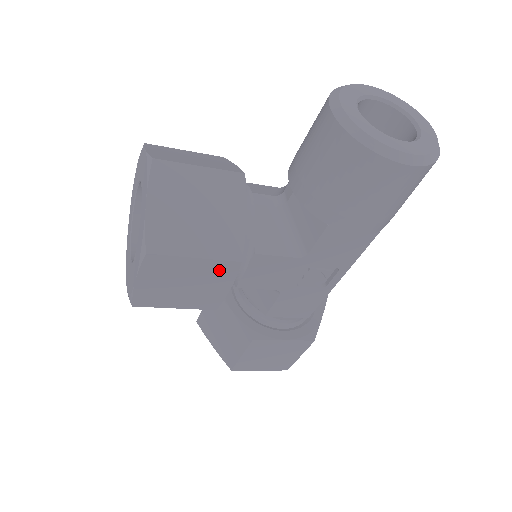
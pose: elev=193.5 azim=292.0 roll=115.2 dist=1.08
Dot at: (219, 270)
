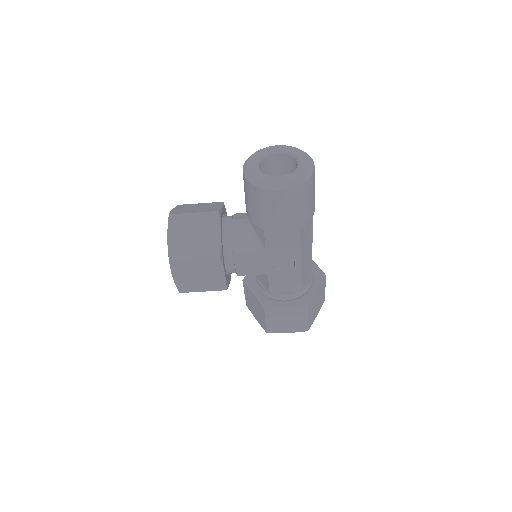
Dot at: (211, 266)
